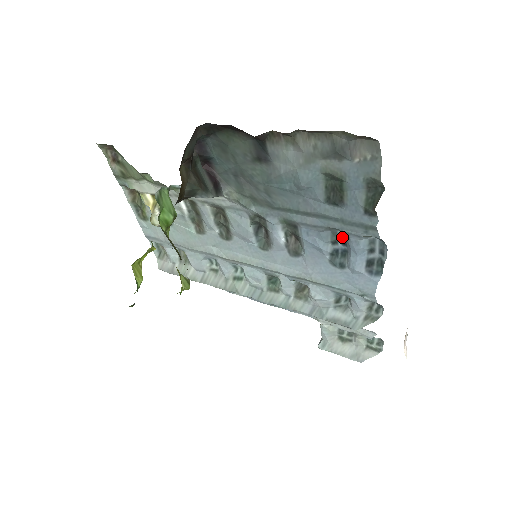
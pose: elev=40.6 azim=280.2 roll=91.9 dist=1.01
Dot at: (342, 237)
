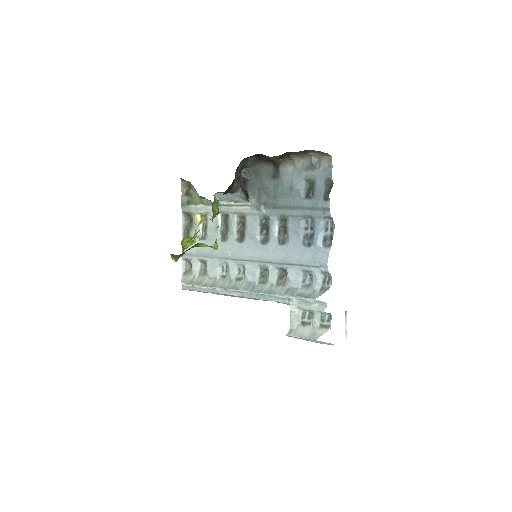
Dot at: (311, 224)
